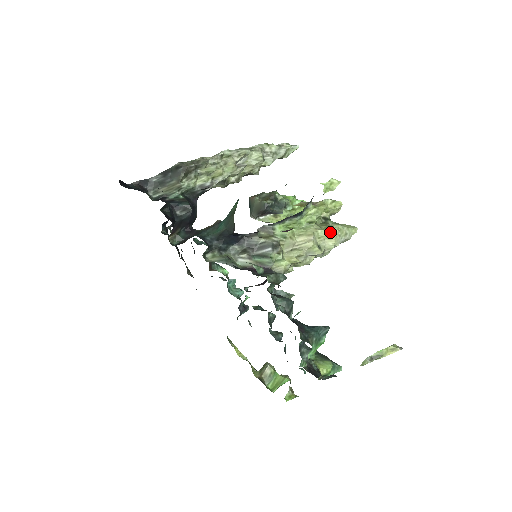
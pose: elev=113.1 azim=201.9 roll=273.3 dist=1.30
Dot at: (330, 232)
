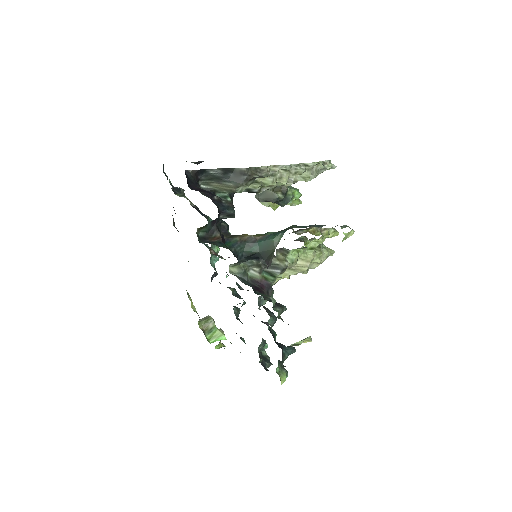
Dot at: (321, 260)
